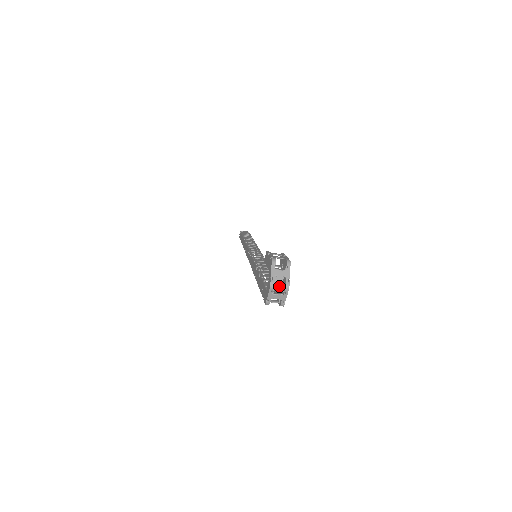
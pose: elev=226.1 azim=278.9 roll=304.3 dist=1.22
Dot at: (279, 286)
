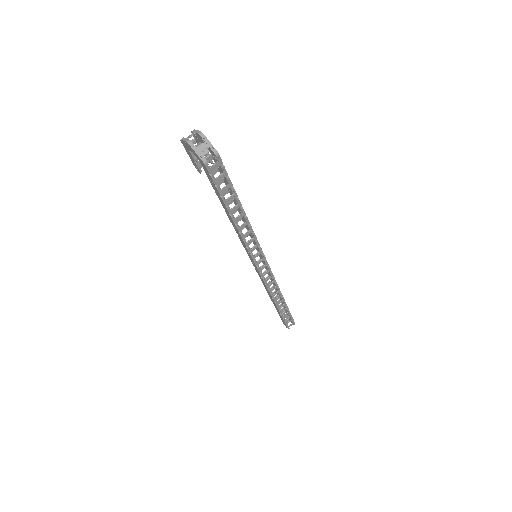
Dot at: occluded
